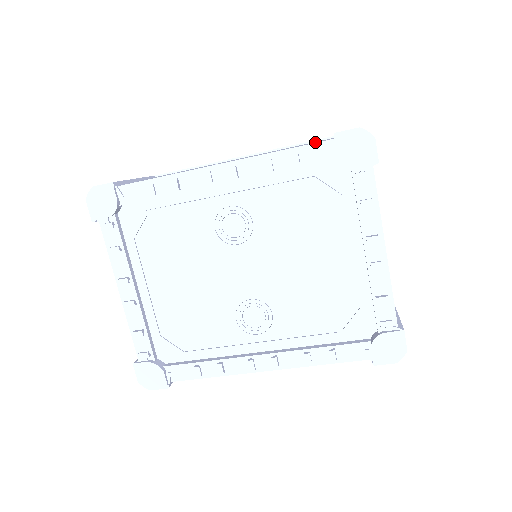
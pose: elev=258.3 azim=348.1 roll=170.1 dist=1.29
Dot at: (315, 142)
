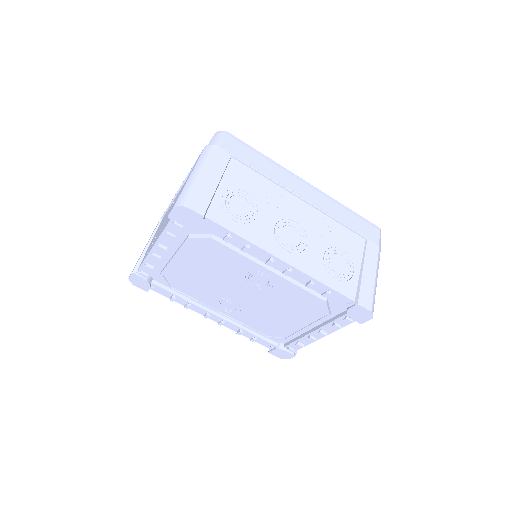
Dot at: (348, 275)
